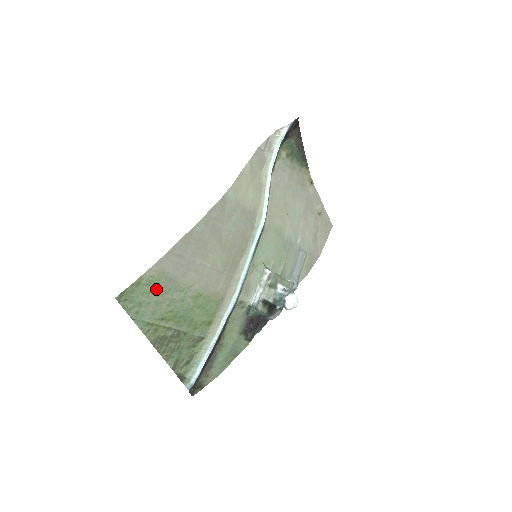
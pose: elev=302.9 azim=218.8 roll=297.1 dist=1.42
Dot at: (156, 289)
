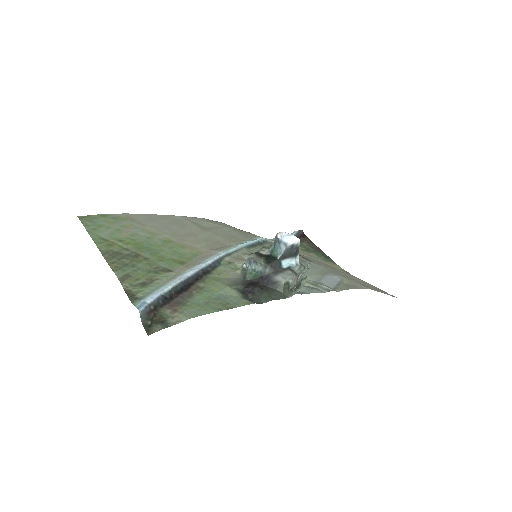
Dot at: (121, 224)
